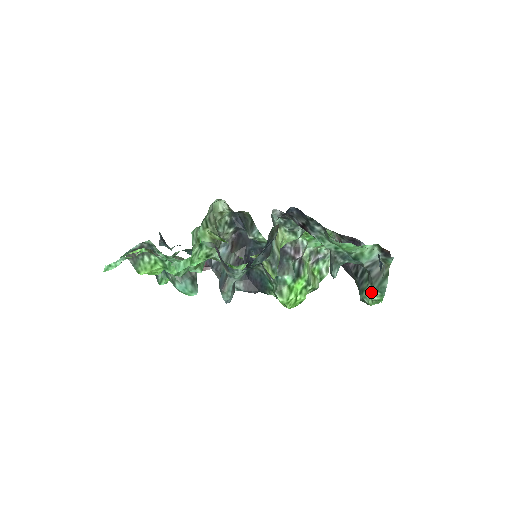
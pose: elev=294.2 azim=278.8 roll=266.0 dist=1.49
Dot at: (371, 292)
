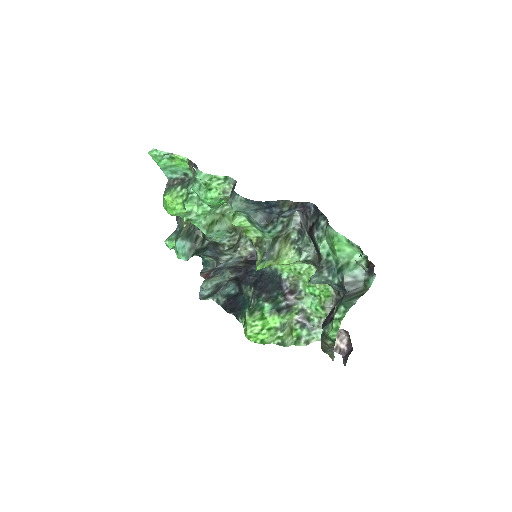
Dot at: (337, 309)
